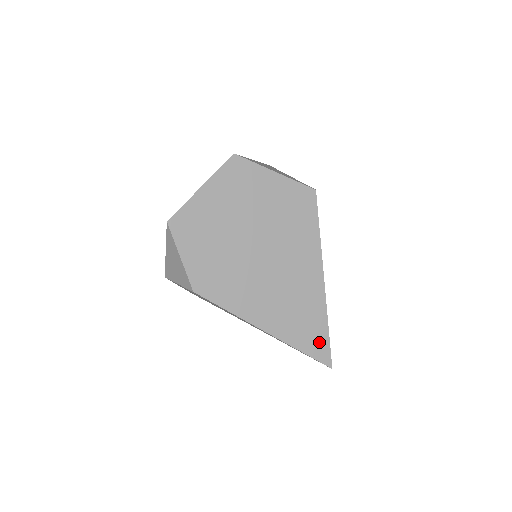
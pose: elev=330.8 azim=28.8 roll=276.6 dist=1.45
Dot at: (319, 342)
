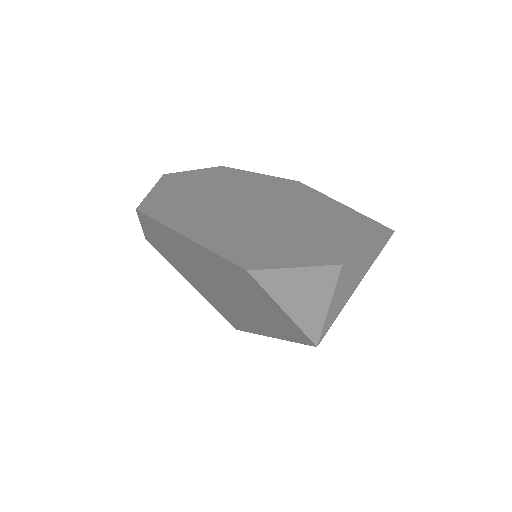
Dot at: (236, 324)
